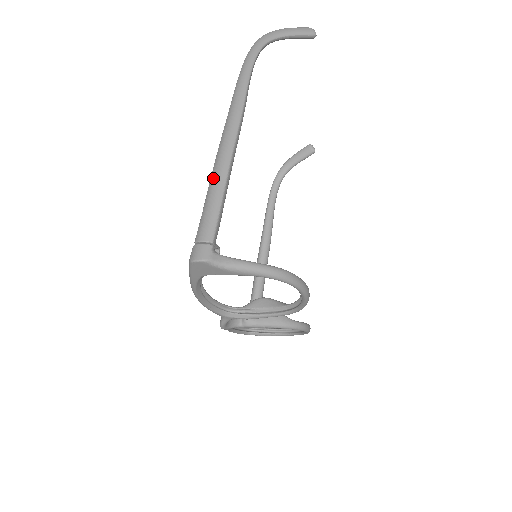
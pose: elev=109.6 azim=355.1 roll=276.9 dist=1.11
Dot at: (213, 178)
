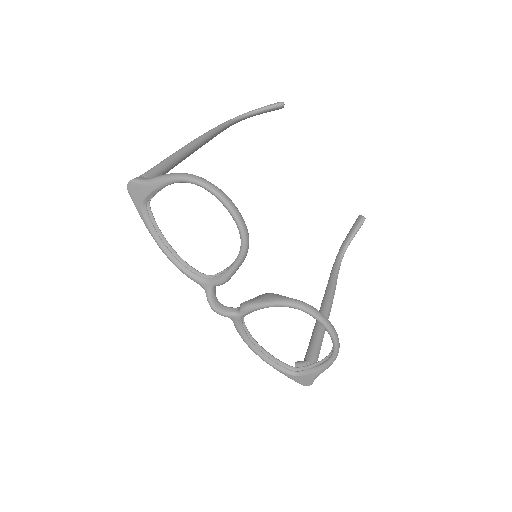
Dot at: occluded
